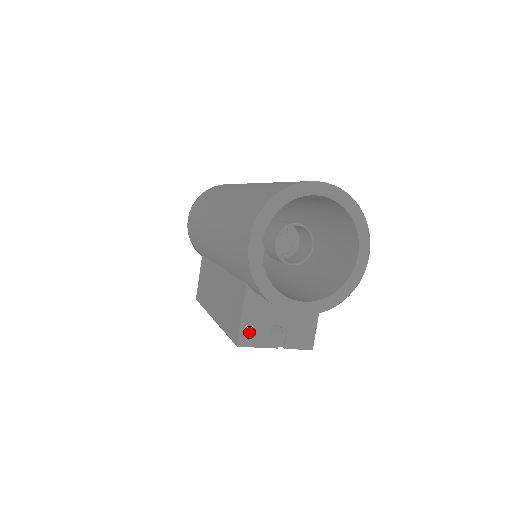
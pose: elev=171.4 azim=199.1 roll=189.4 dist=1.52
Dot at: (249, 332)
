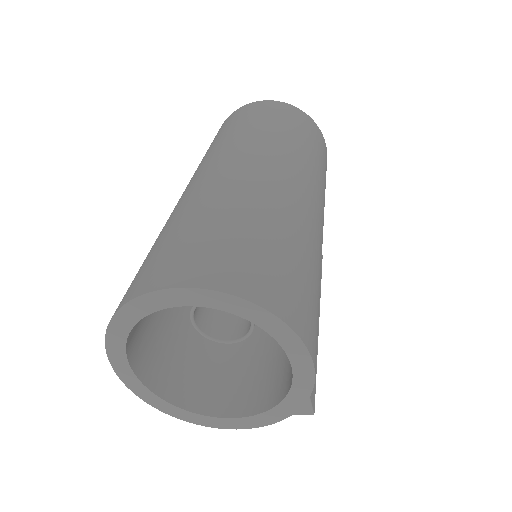
Dot at: occluded
